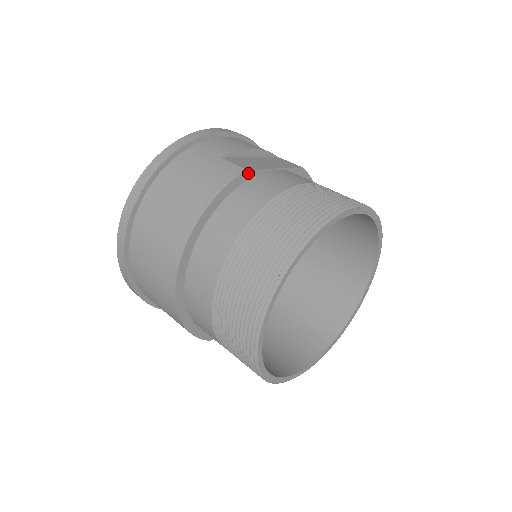
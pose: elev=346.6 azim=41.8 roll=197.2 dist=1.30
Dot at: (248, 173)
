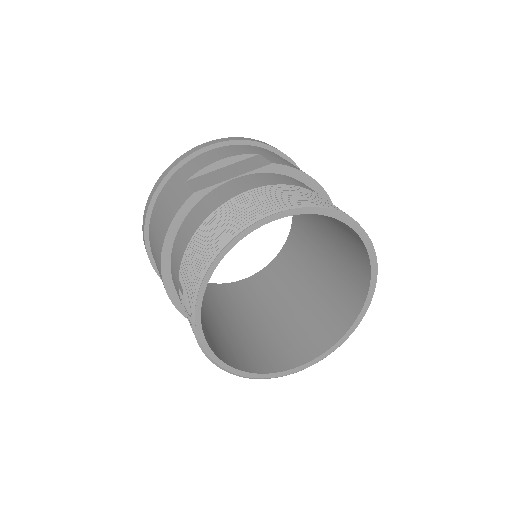
Dot at: (197, 194)
